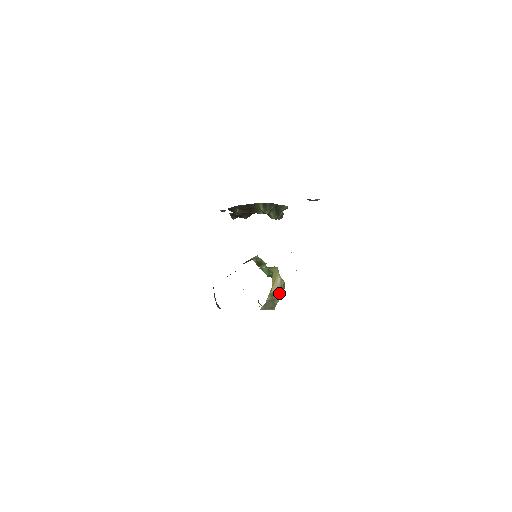
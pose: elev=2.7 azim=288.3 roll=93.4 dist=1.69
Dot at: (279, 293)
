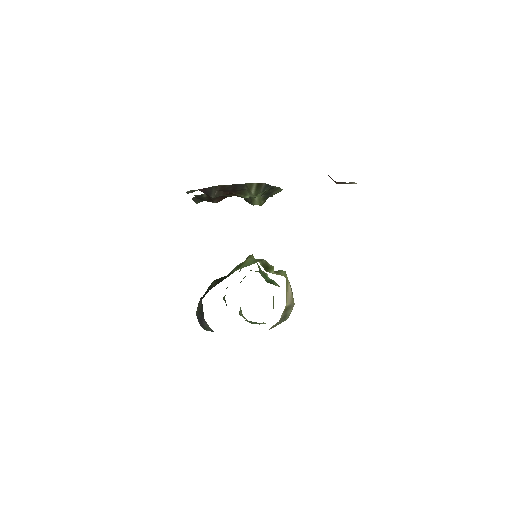
Dot at: (291, 306)
